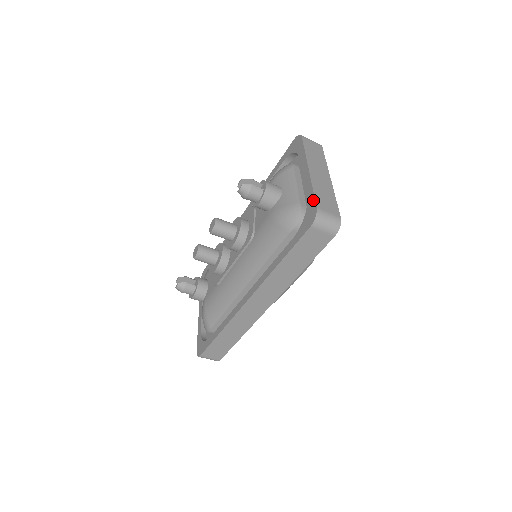
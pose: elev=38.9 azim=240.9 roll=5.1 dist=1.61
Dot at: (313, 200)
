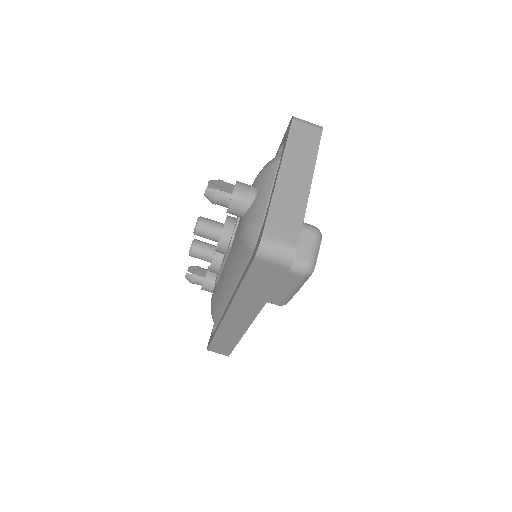
Dot at: (265, 222)
